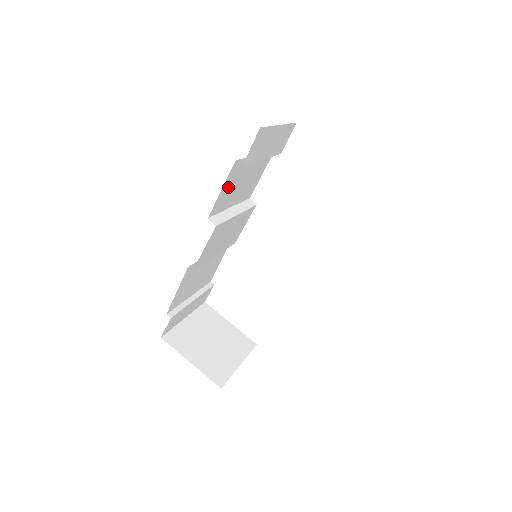
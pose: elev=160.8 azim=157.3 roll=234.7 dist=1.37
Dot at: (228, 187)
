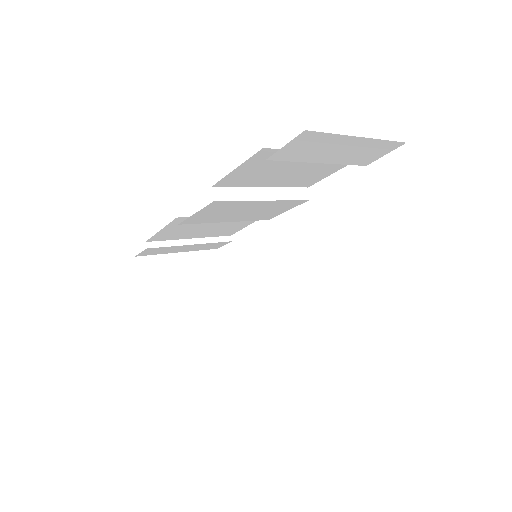
Dot at: (253, 168)
